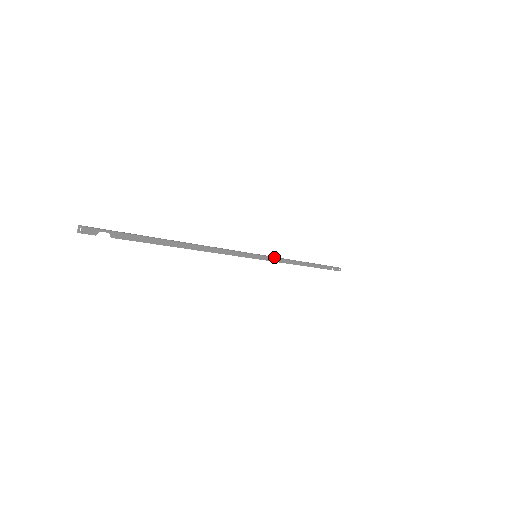
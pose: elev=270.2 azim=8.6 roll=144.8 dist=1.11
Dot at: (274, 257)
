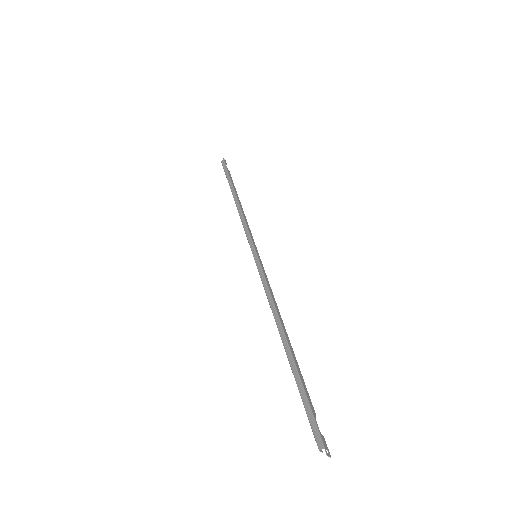
Dot at: (250, 235)
